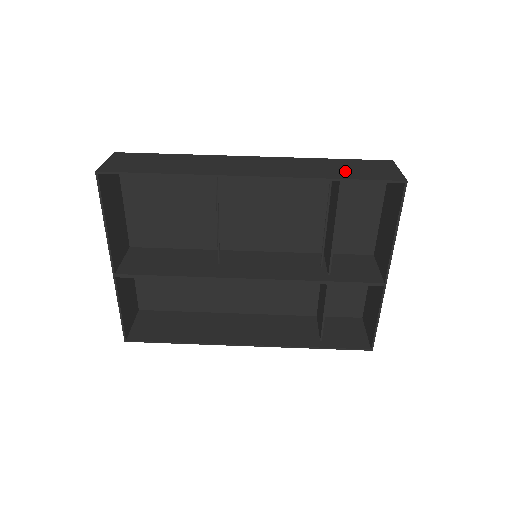
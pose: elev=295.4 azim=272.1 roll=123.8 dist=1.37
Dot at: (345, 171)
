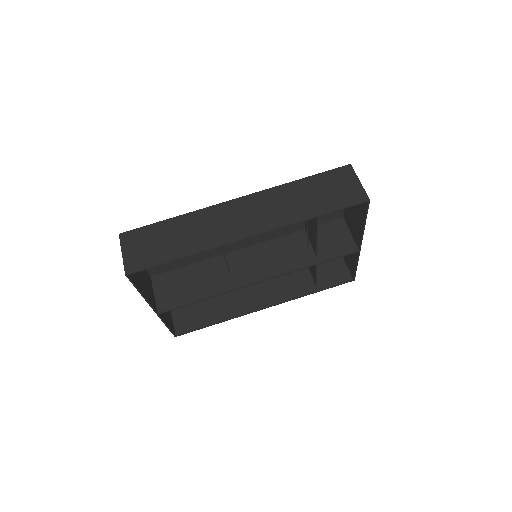
Dot at: (319, 200)
